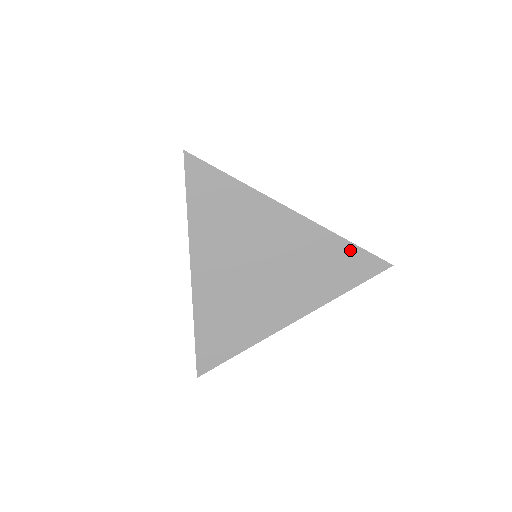
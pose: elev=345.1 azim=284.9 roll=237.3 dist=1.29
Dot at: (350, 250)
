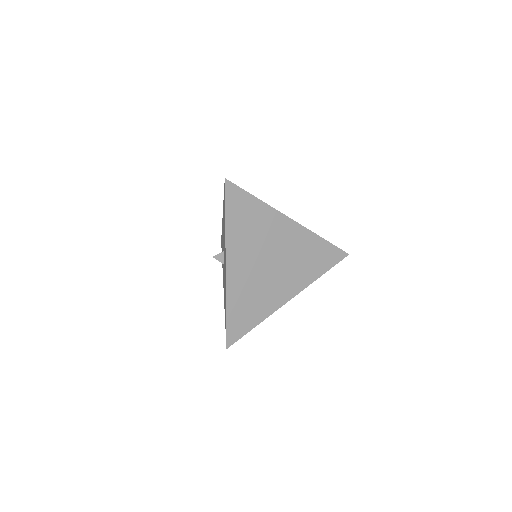
Dot at: (325, 245)
